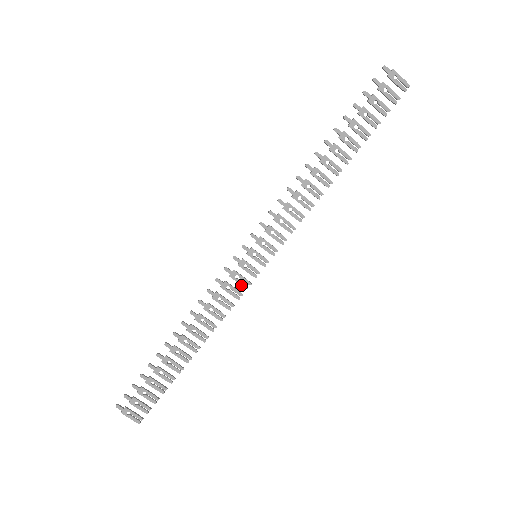
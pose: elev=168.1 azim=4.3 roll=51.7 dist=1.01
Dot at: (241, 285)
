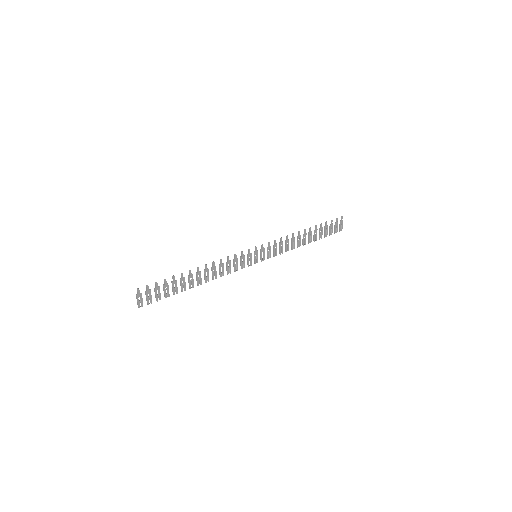
Dot at: (241, 265)
